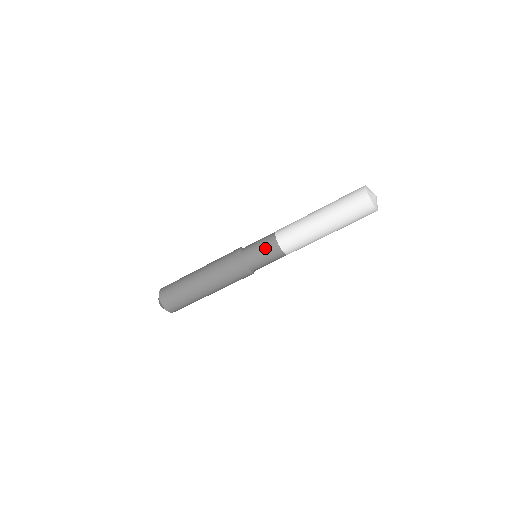
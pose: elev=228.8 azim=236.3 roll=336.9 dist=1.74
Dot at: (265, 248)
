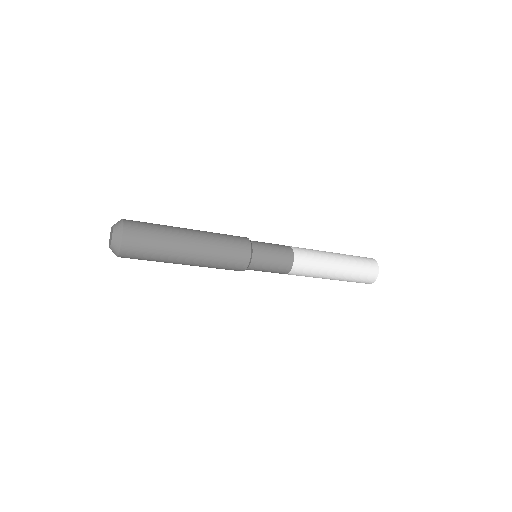
Dot at: (274, 272)
